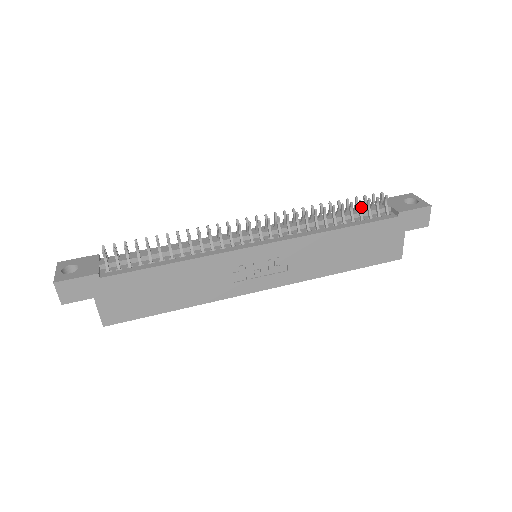
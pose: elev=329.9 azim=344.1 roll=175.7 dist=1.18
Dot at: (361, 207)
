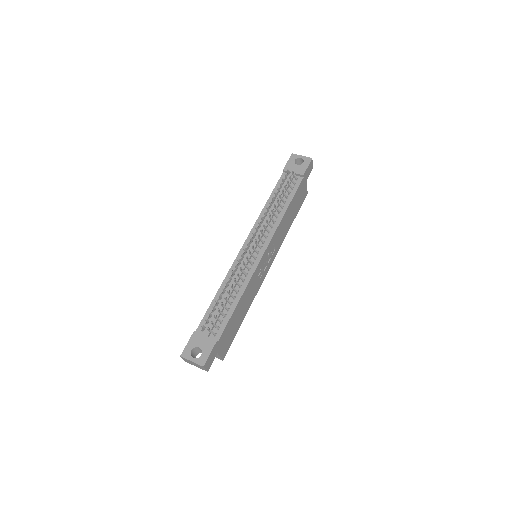
Dot at: occluded
